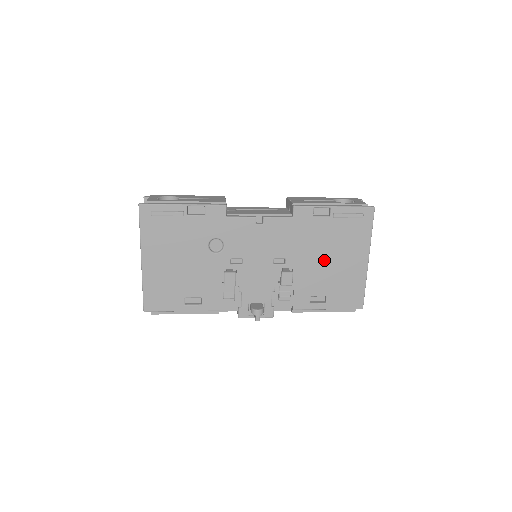
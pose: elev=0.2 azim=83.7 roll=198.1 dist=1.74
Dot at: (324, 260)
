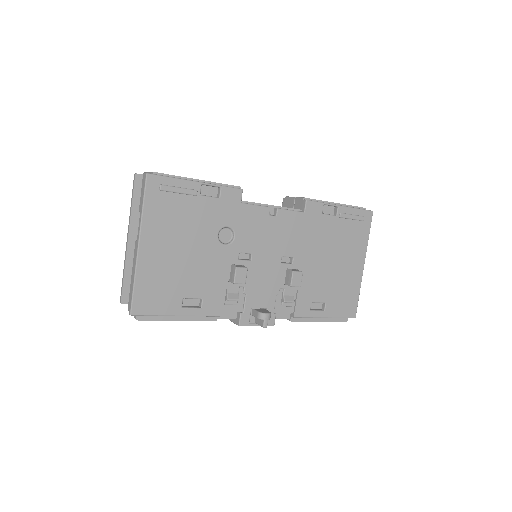
Dot at: (327, 262)
